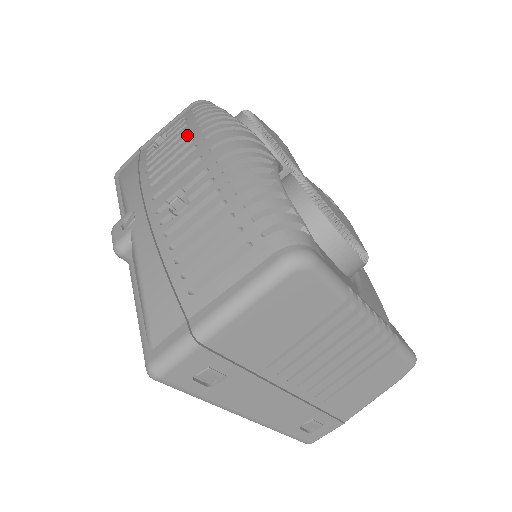
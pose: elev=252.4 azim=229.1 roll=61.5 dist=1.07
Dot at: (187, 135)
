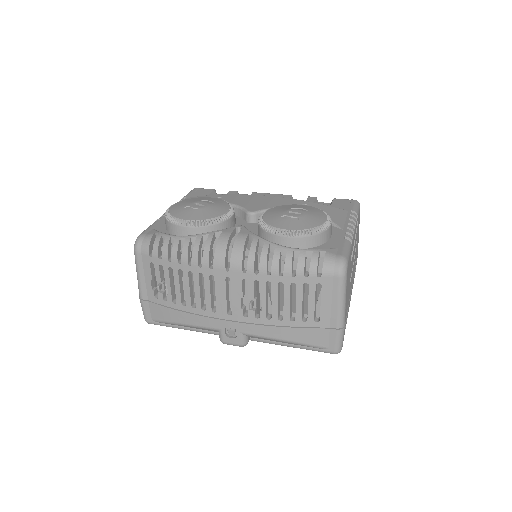
Dot at: (188, 274)
